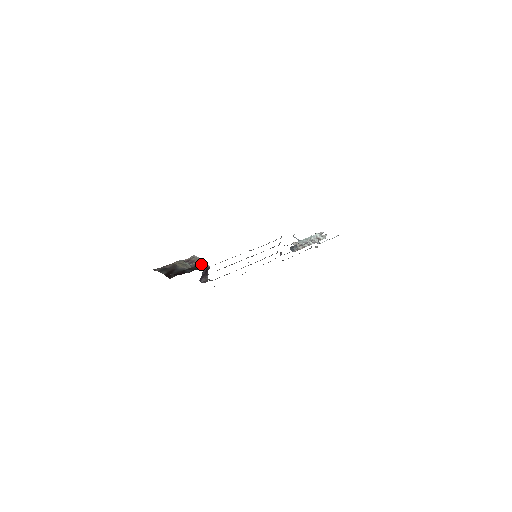
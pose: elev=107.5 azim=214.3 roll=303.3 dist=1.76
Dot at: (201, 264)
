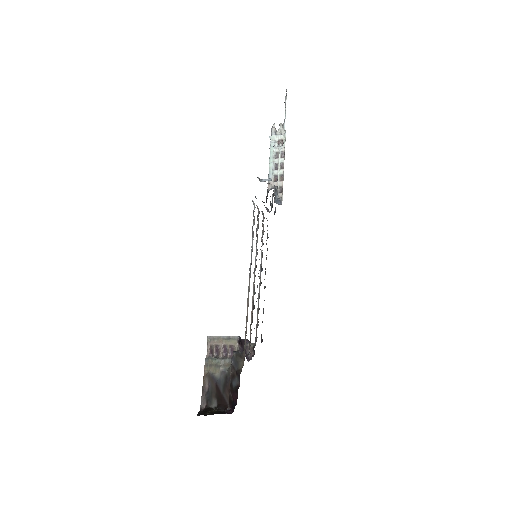
Dot at: (234, 355)
